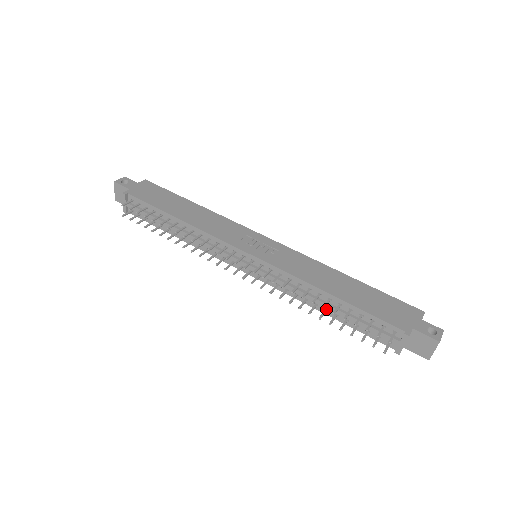
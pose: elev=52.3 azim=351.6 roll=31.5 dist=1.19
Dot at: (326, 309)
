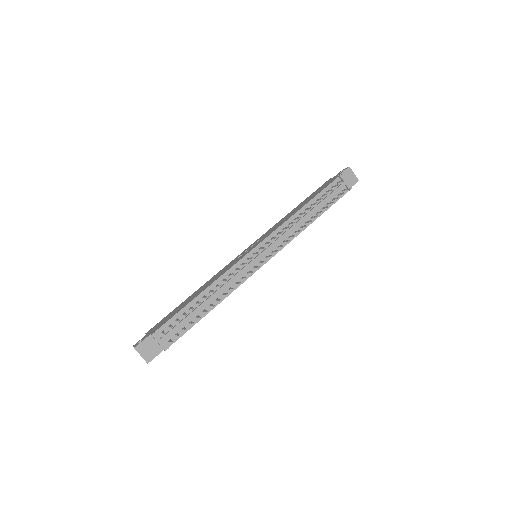
Dot at: (311, 217)
